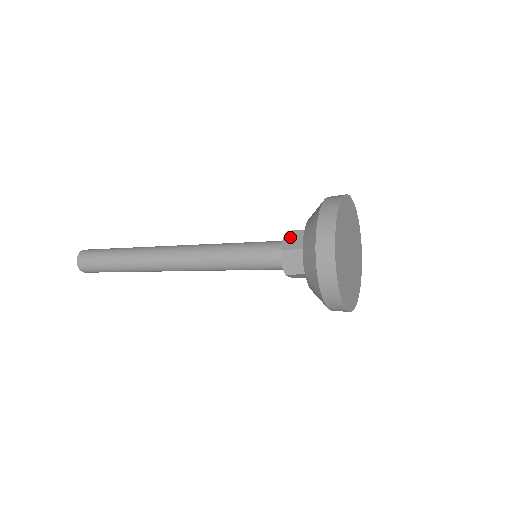
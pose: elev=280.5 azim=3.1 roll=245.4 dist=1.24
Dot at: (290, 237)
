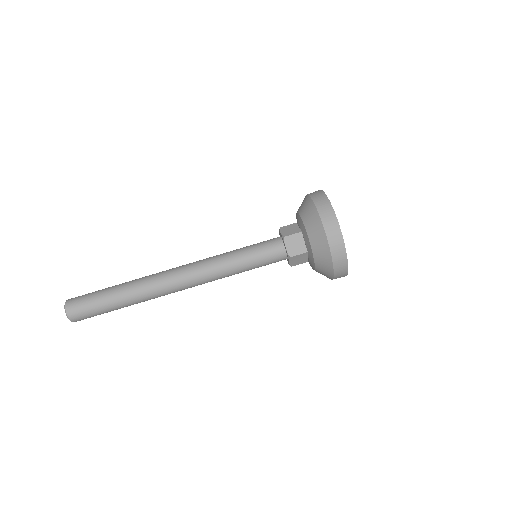
Dot at: (285, 229)
